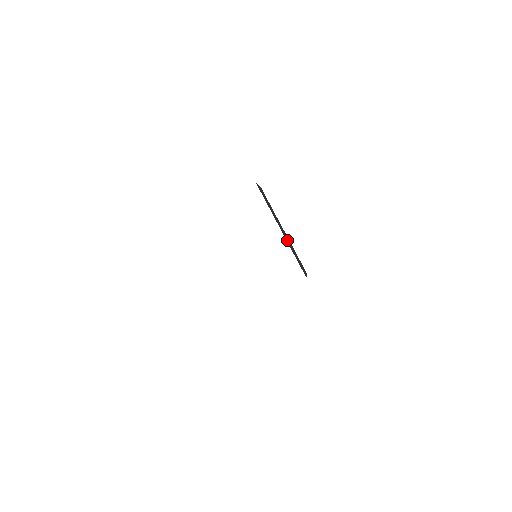
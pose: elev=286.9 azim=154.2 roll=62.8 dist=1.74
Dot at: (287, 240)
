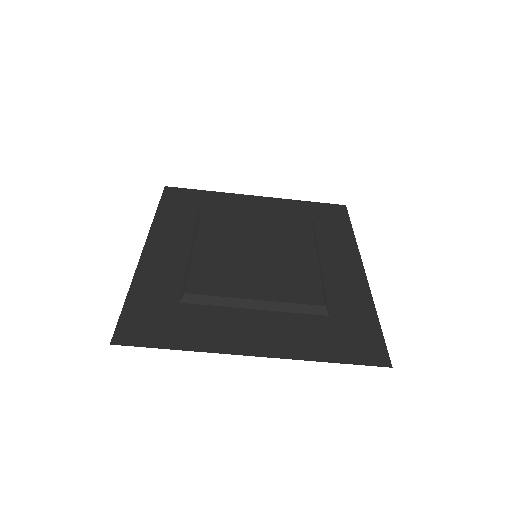
Dot at: (273, 308)
